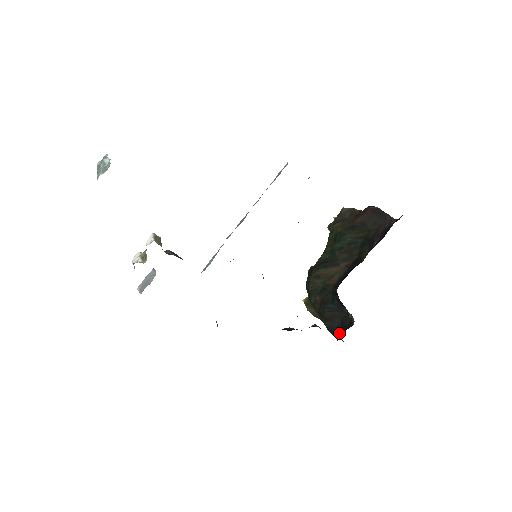
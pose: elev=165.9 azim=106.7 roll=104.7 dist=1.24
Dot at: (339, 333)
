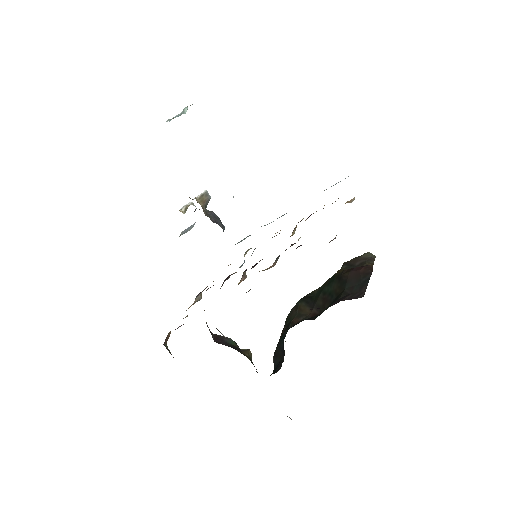
Dot at: occluded
